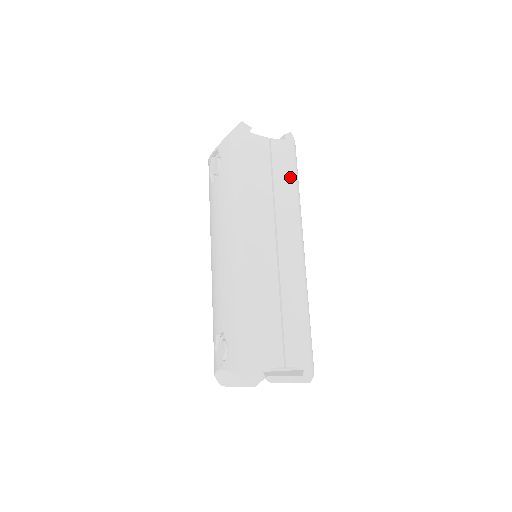
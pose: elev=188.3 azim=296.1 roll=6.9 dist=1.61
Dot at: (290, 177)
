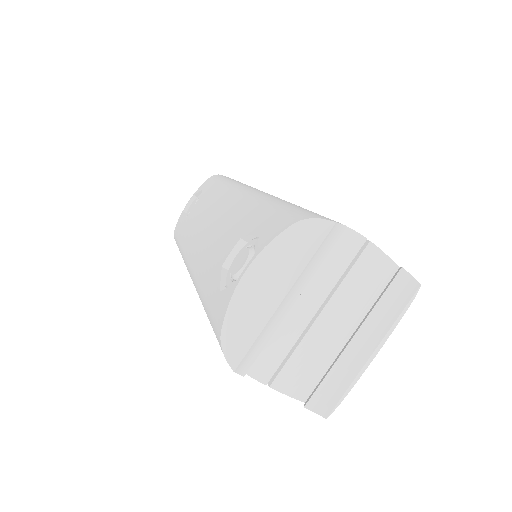
Dot at: occluded
